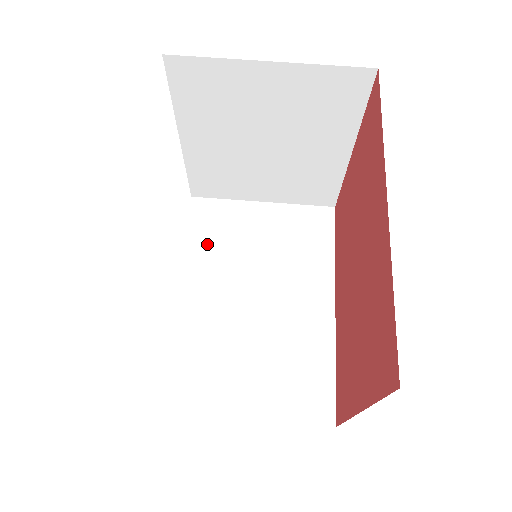
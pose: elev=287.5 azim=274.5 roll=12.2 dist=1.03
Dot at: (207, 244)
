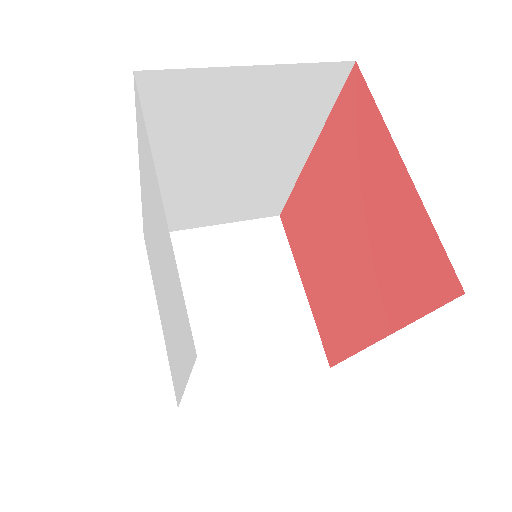
Dot at: occluded
